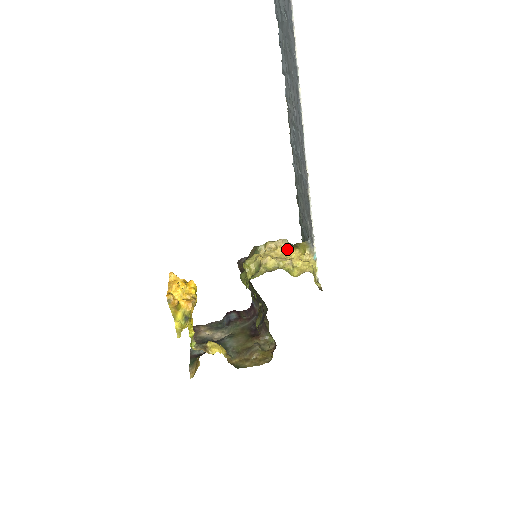
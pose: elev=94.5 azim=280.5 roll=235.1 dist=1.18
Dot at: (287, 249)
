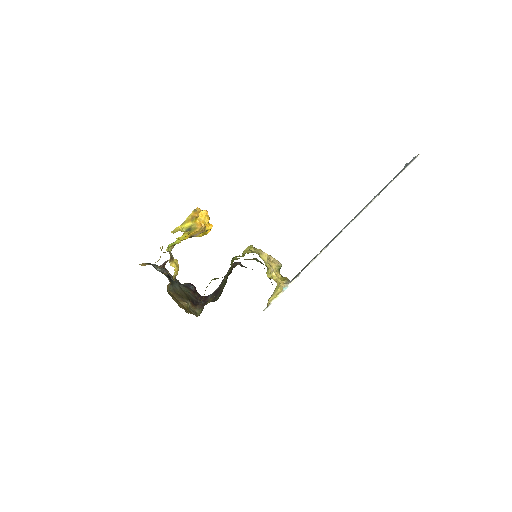
Dot at: (276, 268)
